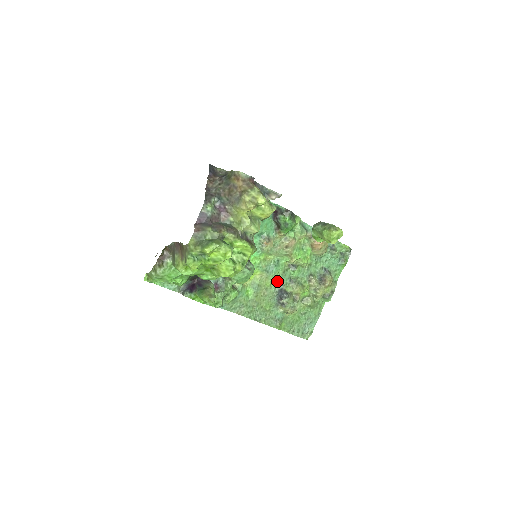
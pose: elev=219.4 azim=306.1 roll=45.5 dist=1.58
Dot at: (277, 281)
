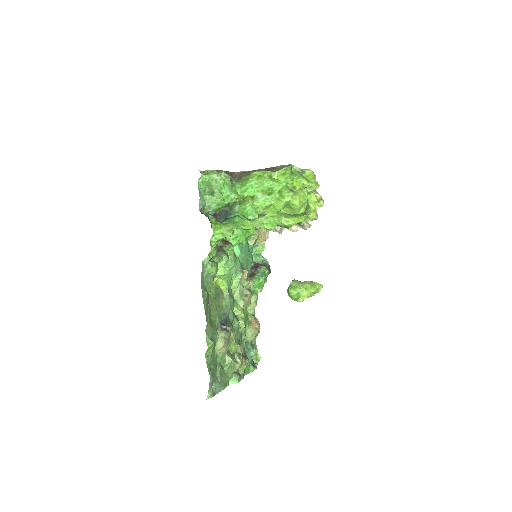
Dot at: (227, 311)
